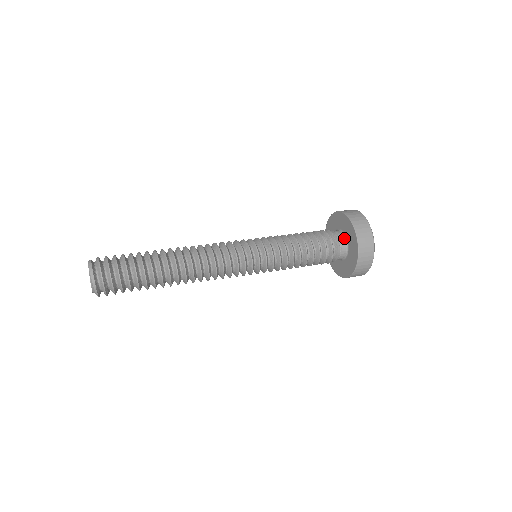
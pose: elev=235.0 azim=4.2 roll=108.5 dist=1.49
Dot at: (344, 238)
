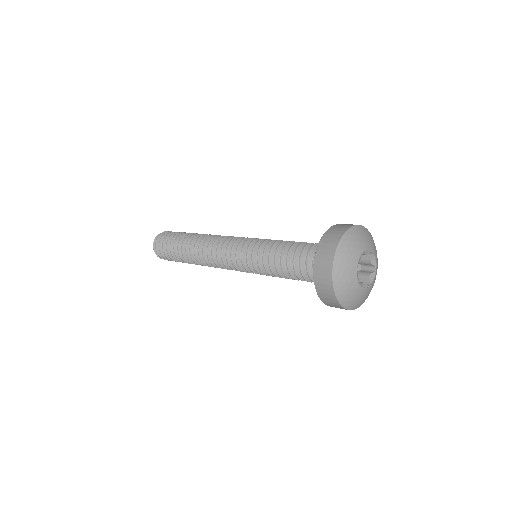
Dot at: occluded
